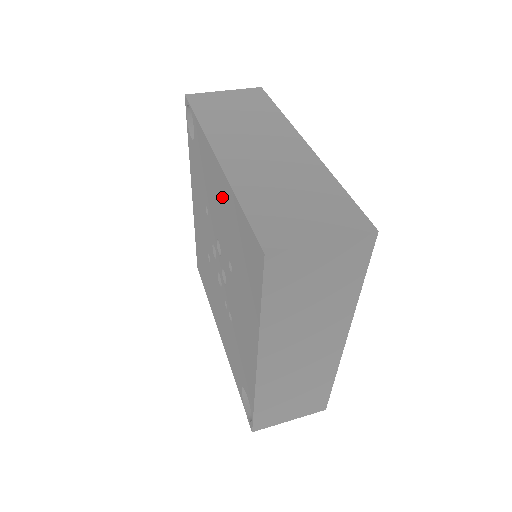
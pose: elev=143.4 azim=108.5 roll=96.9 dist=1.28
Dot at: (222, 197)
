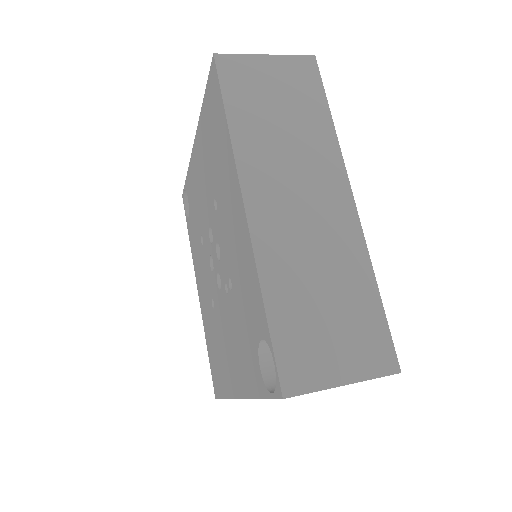
Dot at: (200, 157)
